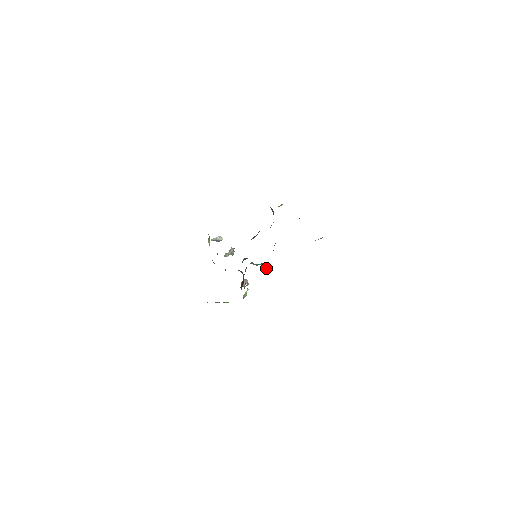
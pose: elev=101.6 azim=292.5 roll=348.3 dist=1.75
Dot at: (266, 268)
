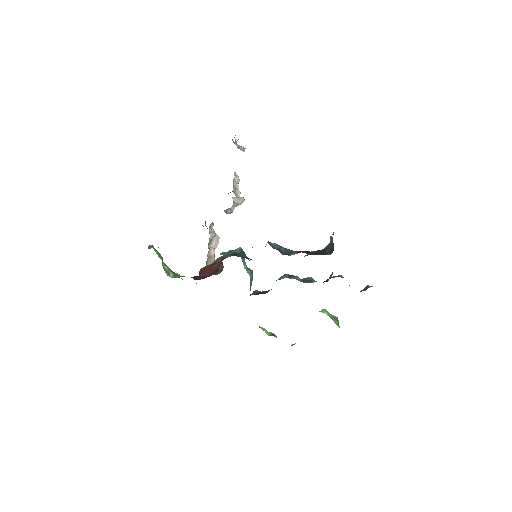
Dot at: occluded
